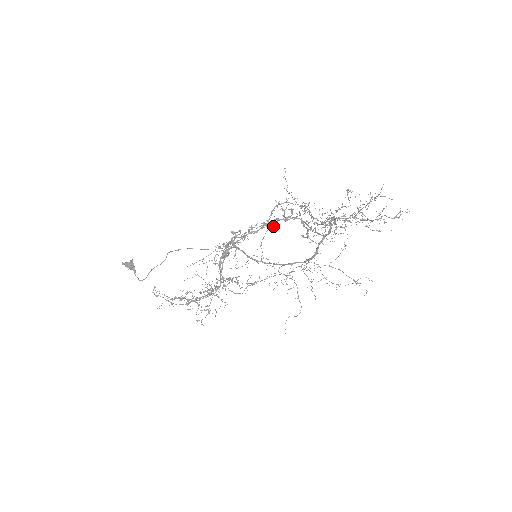
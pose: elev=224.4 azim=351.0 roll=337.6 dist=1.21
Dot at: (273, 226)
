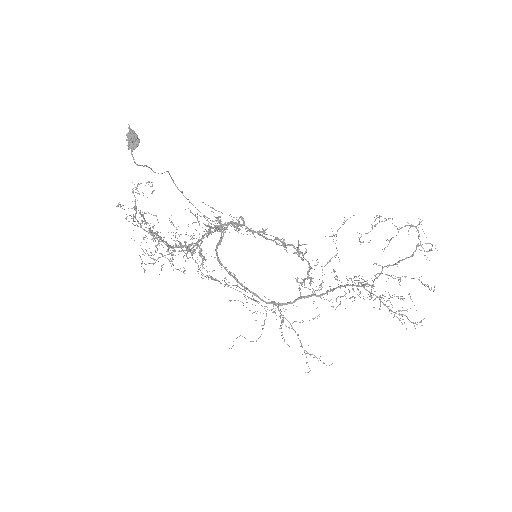
Dot at: (284, 247)
